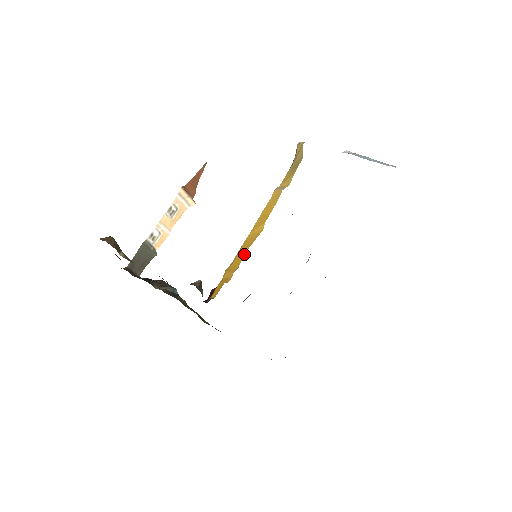
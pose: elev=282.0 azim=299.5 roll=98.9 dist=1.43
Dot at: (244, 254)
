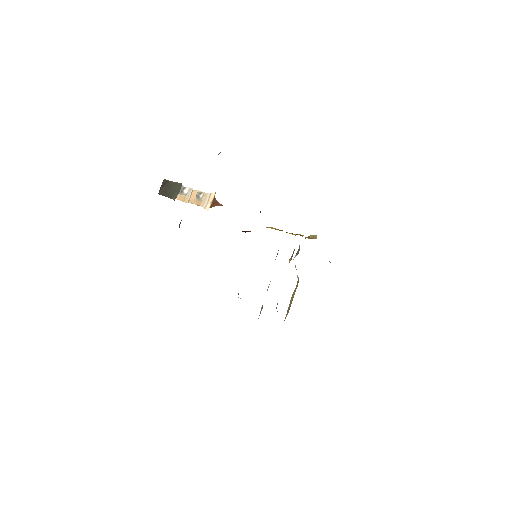
Dot at: occluded
